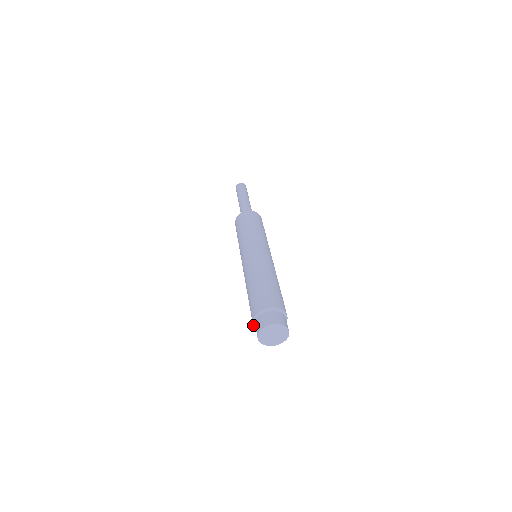
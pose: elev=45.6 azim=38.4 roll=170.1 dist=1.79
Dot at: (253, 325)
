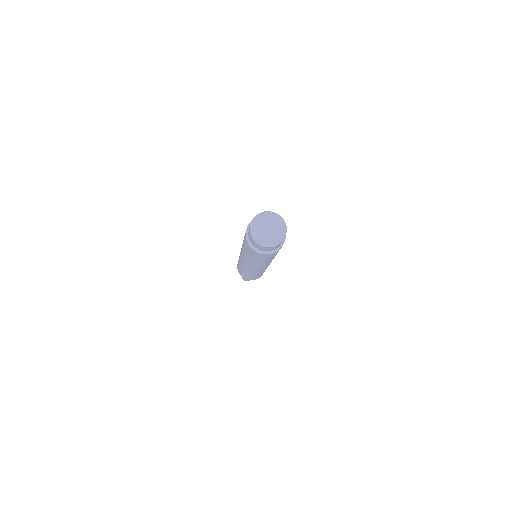
Dot at: (247, 241)
